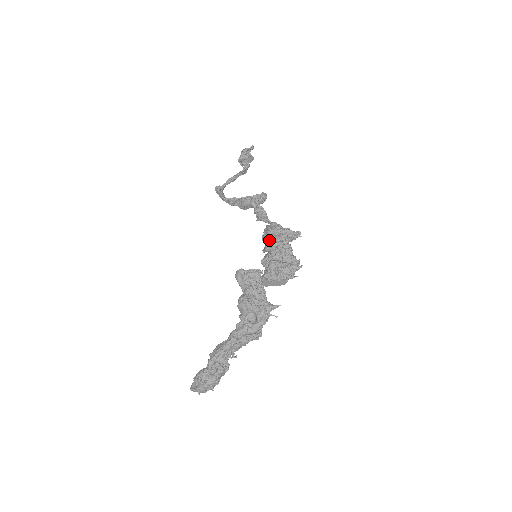
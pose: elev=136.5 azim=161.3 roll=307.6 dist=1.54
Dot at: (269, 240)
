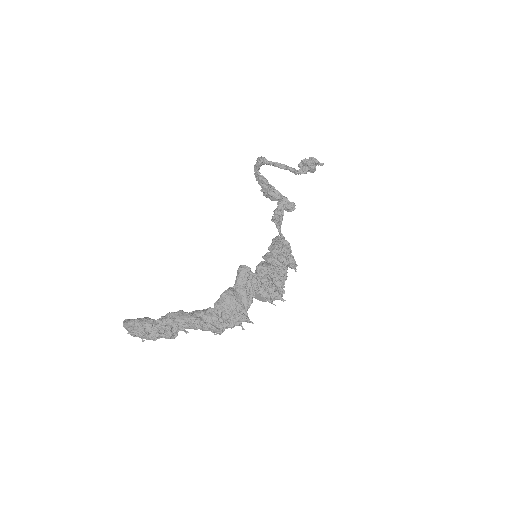
Dot at: (276, 254)
